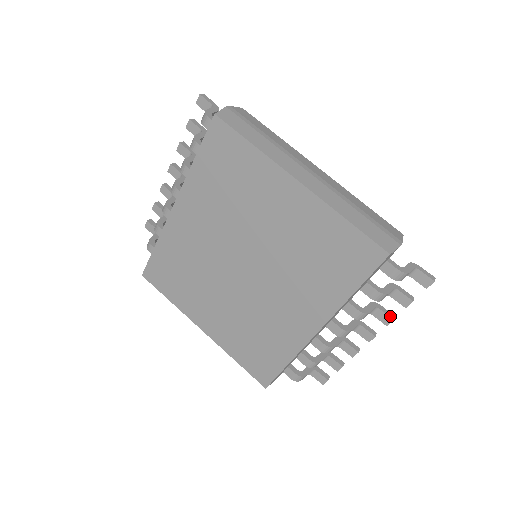
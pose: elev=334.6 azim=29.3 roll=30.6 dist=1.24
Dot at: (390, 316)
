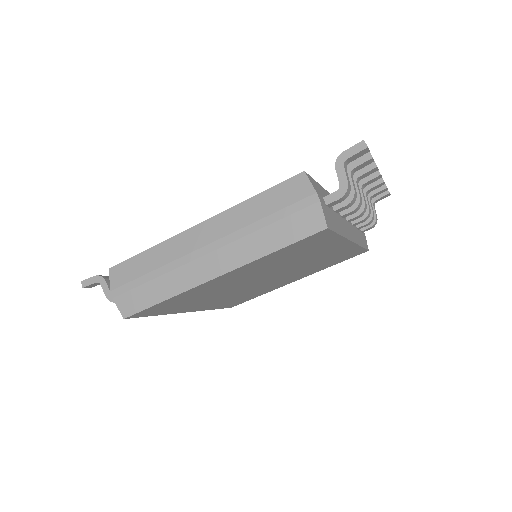
Dot at: (372, 169)
